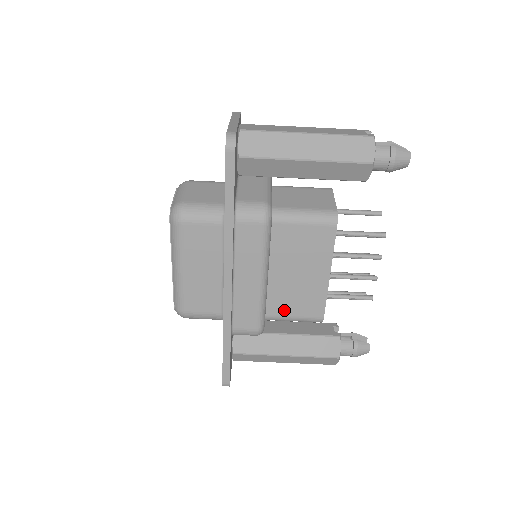
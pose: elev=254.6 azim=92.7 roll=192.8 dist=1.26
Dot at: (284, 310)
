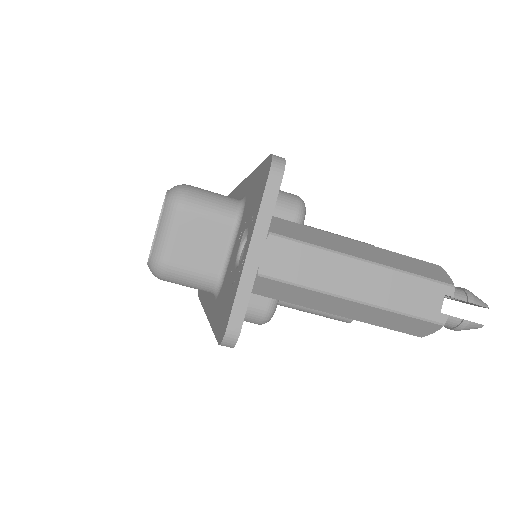
Dot at: occluded
